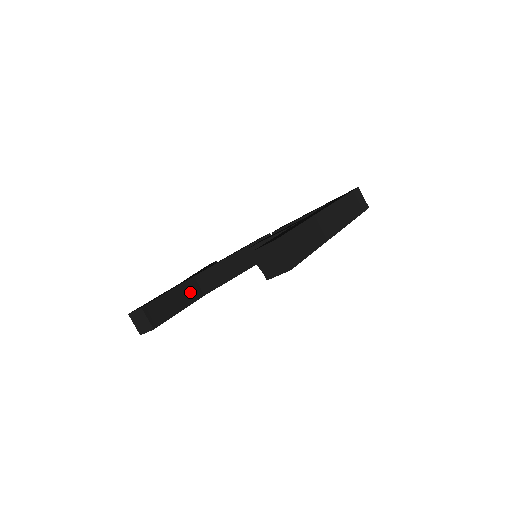
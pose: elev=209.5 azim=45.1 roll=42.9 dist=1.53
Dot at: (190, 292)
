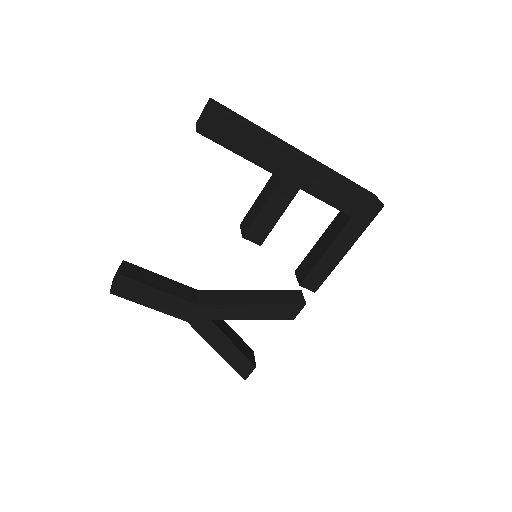
Dot at: (183, 292)
